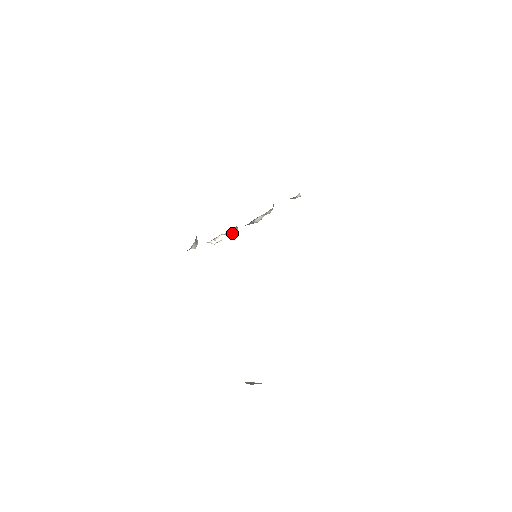
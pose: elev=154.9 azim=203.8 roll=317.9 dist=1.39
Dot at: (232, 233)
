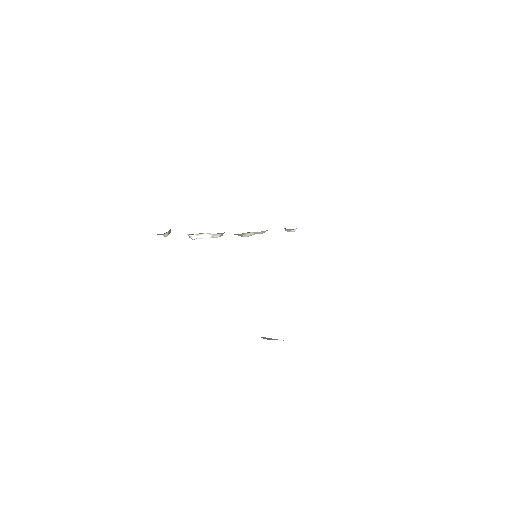
Dot at: (217, 236)
